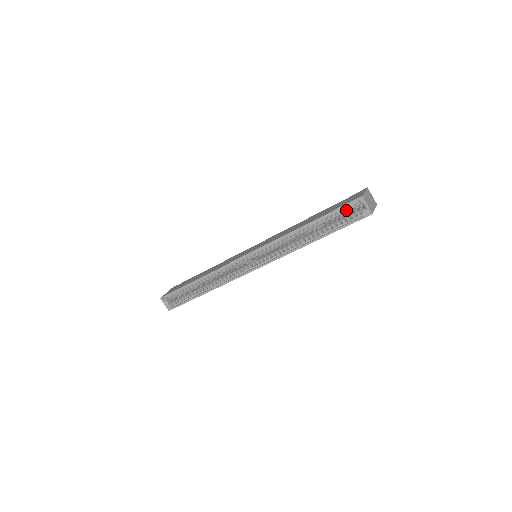
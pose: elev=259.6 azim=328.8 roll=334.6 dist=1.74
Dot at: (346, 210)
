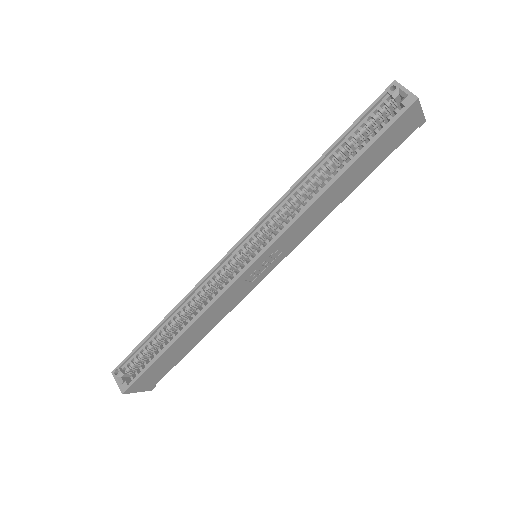
Dot at: (376, 114)
